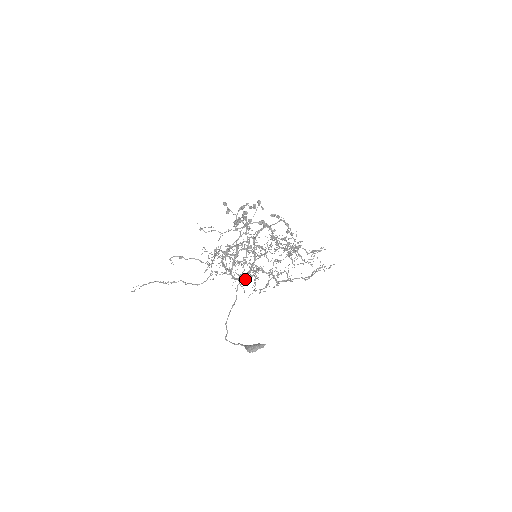
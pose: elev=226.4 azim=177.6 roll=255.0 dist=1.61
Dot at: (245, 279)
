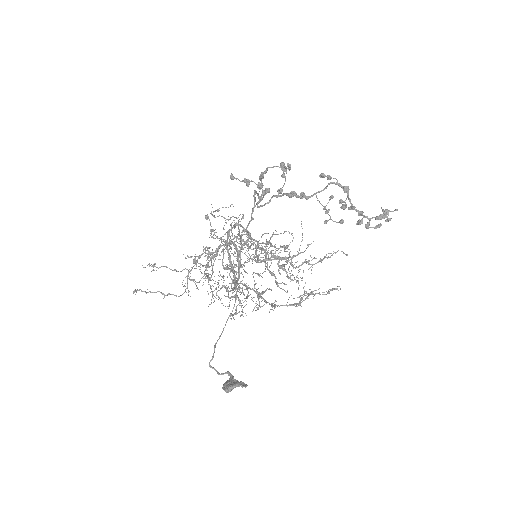
Dot at: (216, 298)
